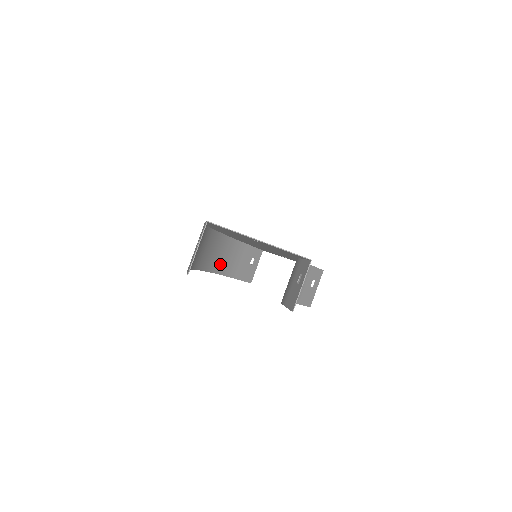
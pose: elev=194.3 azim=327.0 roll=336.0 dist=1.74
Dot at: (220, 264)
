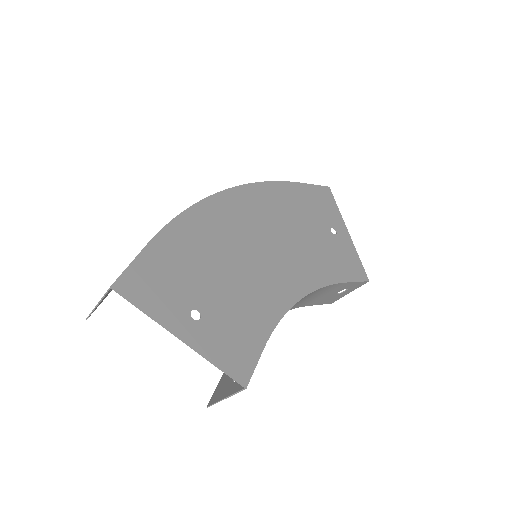
Dot at: occluded
